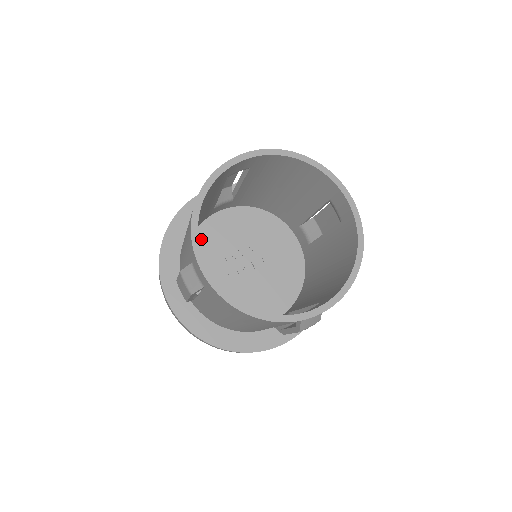
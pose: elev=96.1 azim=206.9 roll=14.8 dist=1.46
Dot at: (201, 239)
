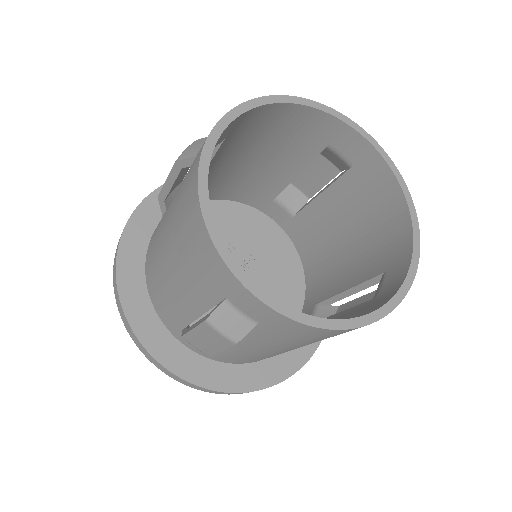
Dot at: occluded
